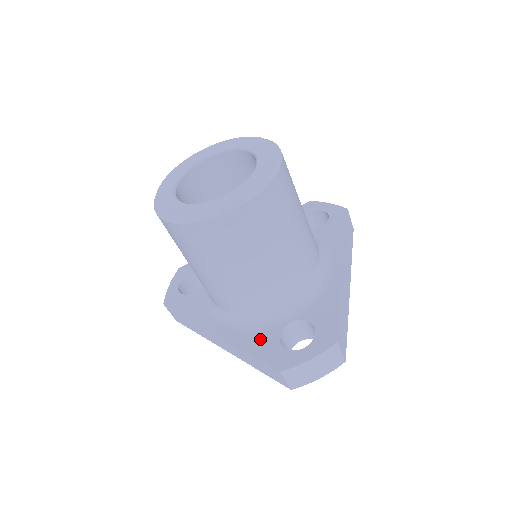
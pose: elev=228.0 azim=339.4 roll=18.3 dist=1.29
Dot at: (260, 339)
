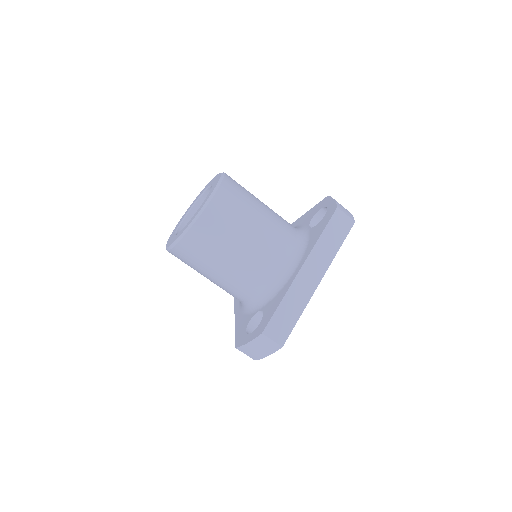
Dot at: (243, 321)
